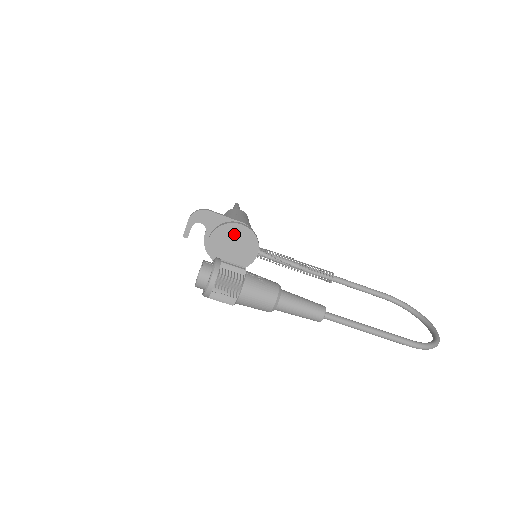
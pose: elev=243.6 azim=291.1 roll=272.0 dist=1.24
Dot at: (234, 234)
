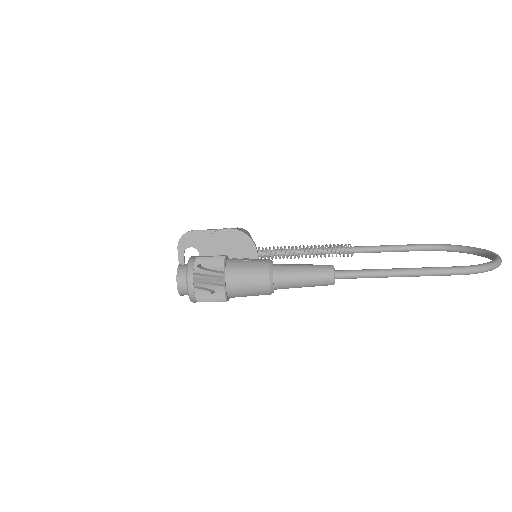
Dot at: (224, 242)
